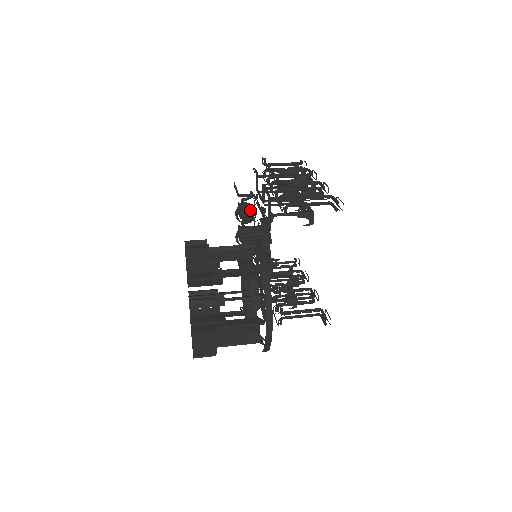
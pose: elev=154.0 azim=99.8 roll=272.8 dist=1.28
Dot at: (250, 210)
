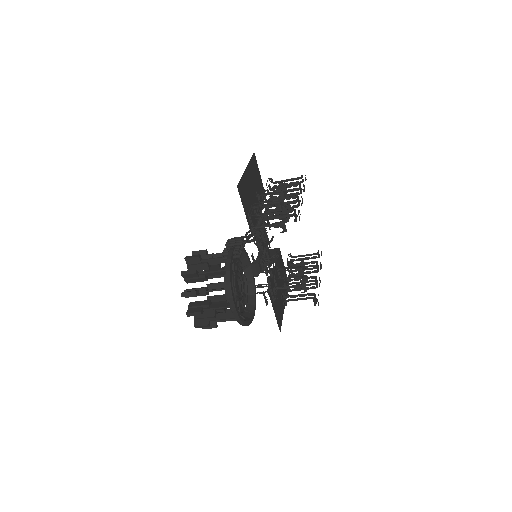
Dot at: occluded
